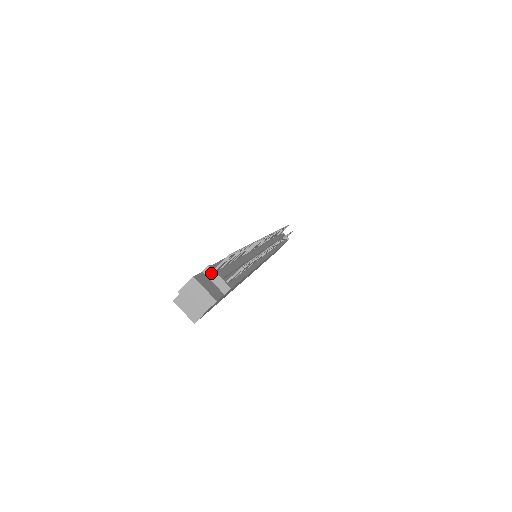
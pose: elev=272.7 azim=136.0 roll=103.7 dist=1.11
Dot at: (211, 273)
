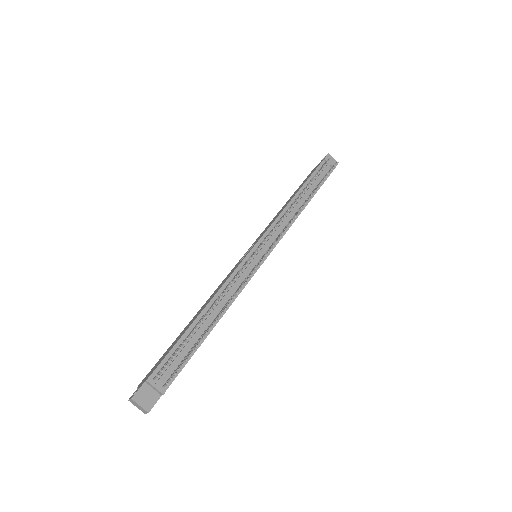
Dot at: (150, 384)
